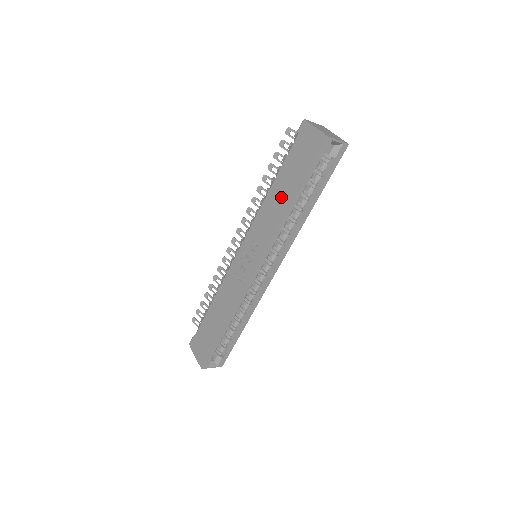
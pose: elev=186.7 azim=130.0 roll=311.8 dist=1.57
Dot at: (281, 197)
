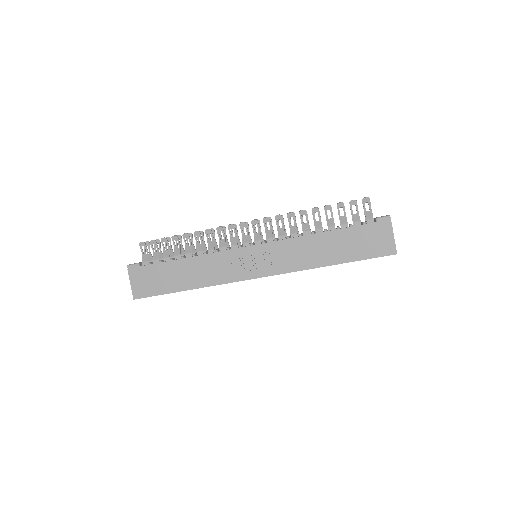
Dot at: (324, 251)
